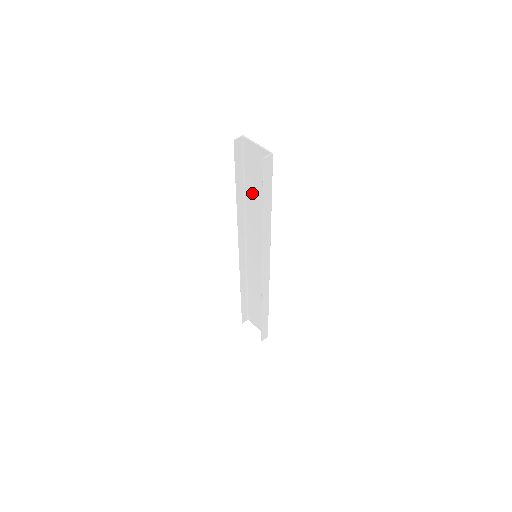
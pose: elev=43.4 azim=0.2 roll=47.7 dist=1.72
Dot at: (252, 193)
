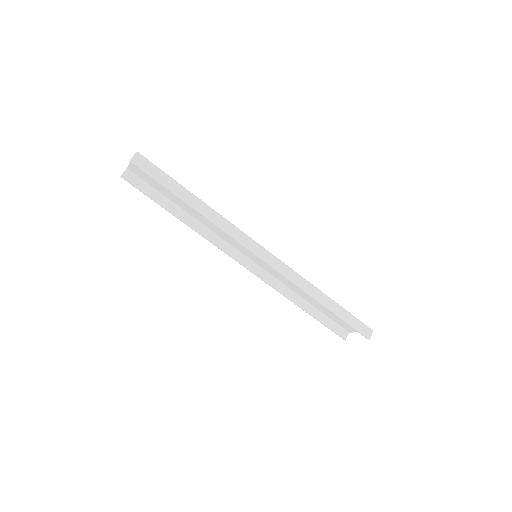
Dot at: (183, 204)
